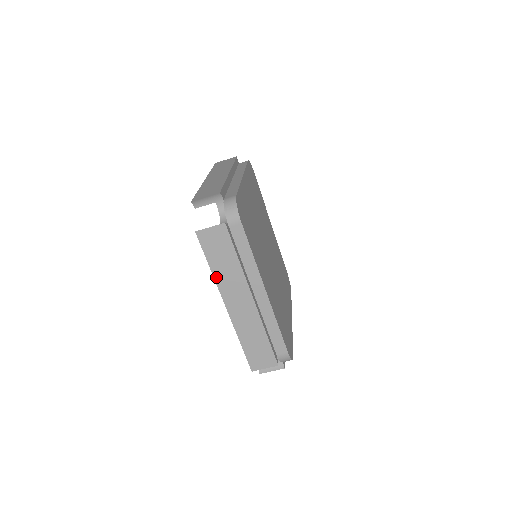
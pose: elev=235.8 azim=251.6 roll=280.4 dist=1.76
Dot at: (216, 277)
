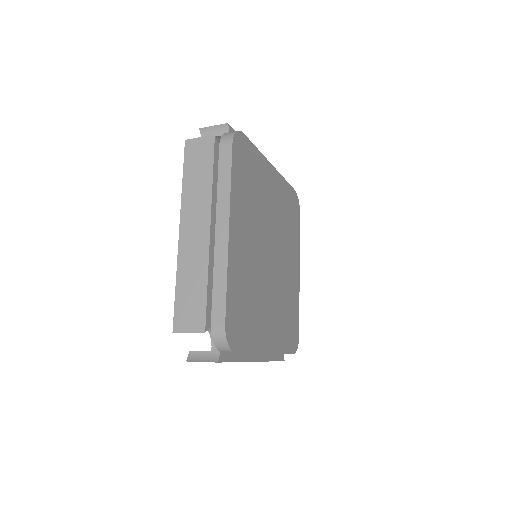
Dot at: occluded
